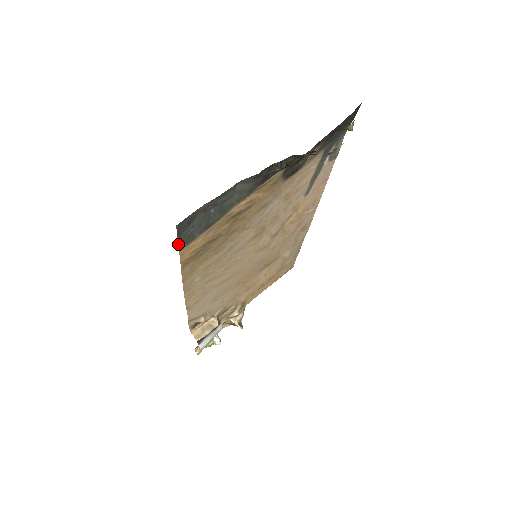
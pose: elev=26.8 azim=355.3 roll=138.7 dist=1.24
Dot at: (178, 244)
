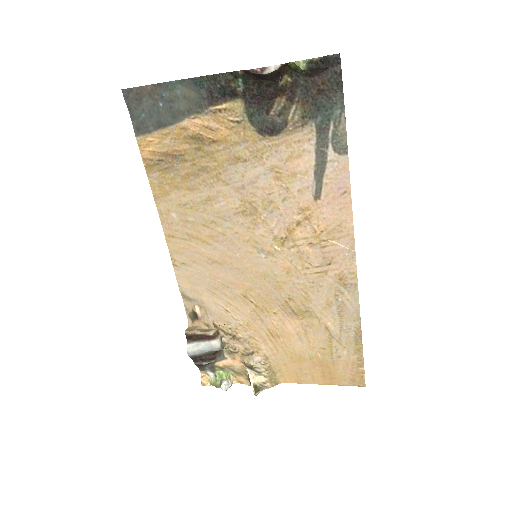
Dot at: (133, 125)
